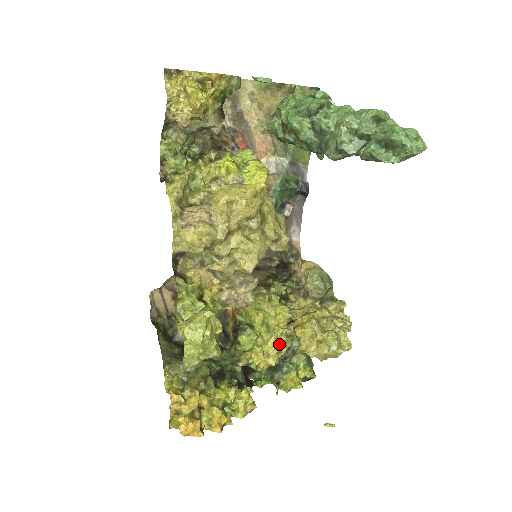
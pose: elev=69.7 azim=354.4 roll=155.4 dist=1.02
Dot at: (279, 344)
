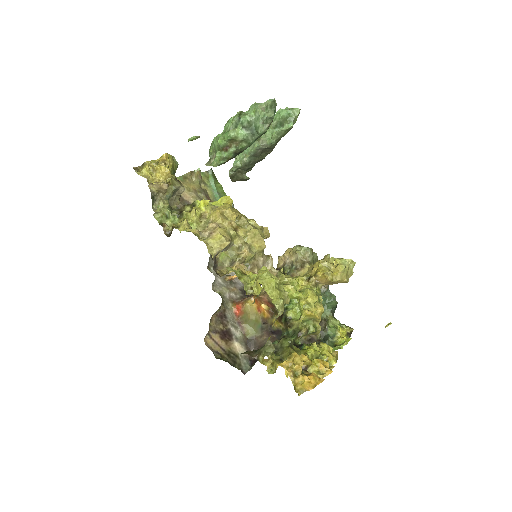
Dot at: (315, 293)
